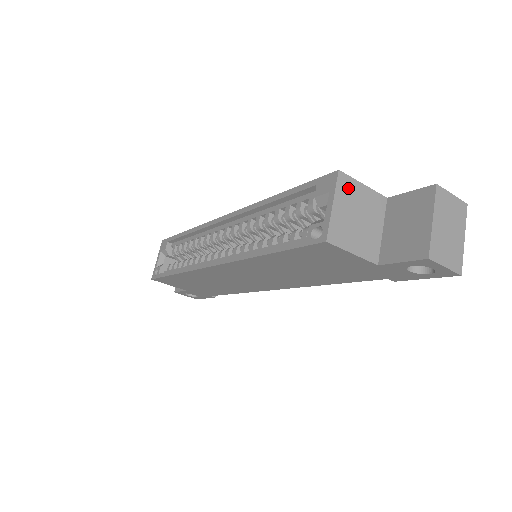
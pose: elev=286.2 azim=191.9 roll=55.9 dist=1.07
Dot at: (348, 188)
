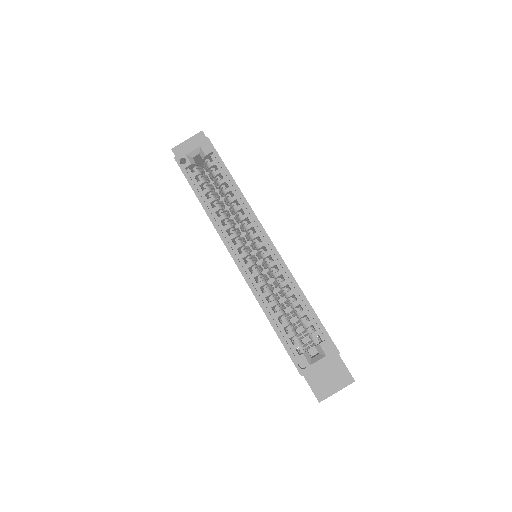
Dot at: occluded
